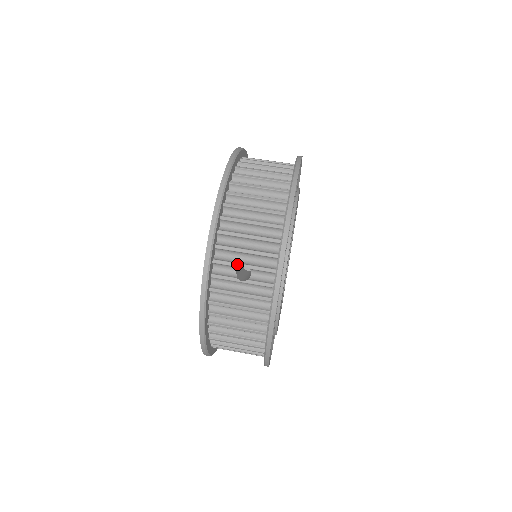
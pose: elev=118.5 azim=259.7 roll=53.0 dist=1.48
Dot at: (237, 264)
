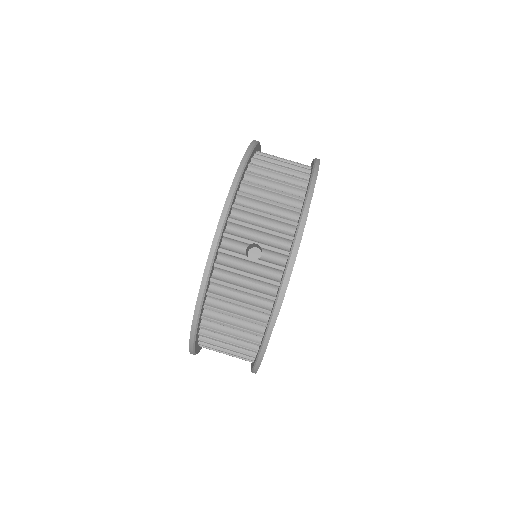
Dot at: (249, 241)
